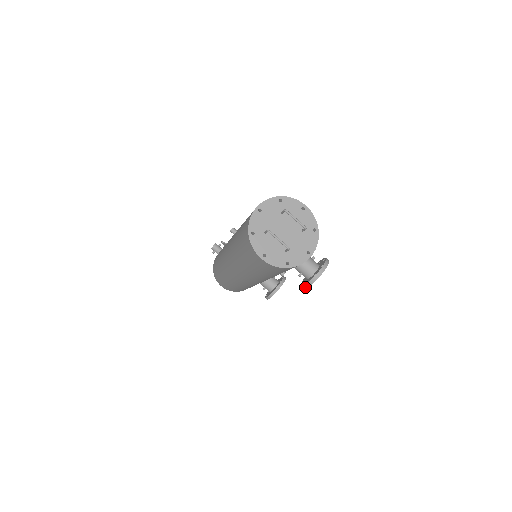
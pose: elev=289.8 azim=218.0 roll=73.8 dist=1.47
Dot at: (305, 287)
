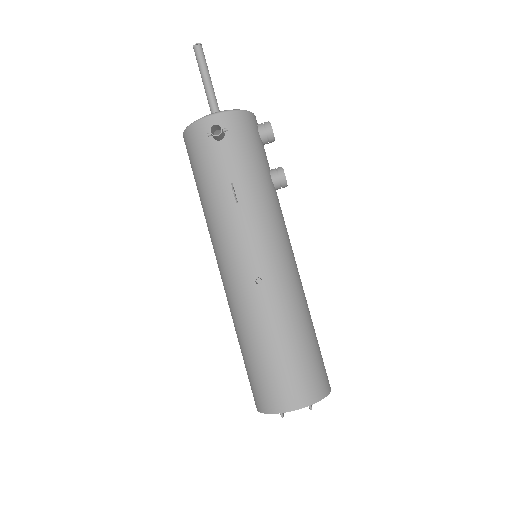
Dot at: occluded
